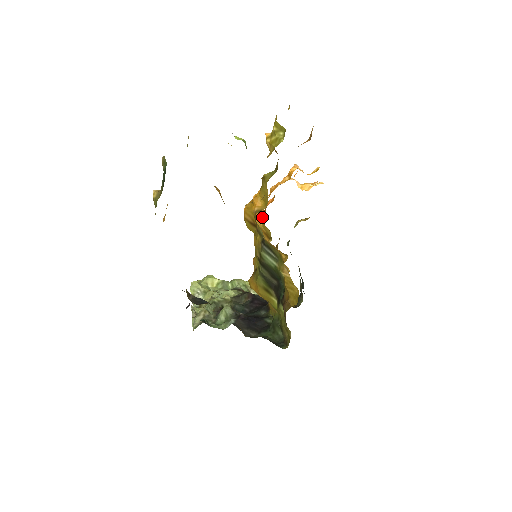
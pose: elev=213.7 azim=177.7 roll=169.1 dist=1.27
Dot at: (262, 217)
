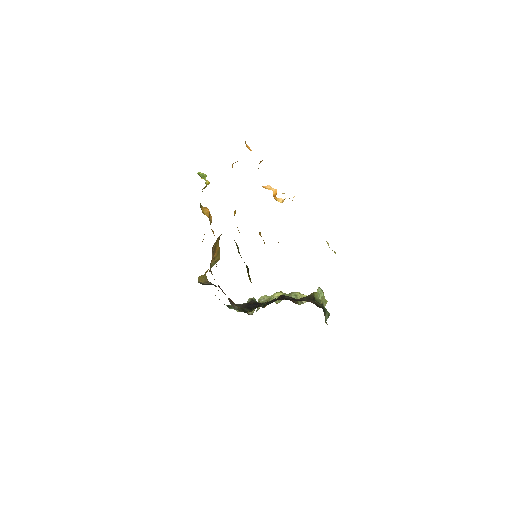
Dot at: occluded
